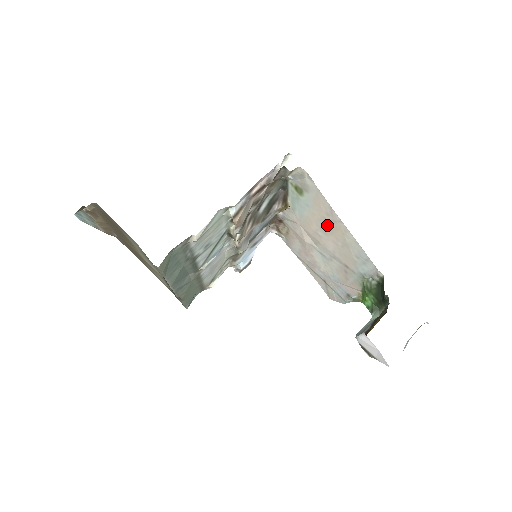
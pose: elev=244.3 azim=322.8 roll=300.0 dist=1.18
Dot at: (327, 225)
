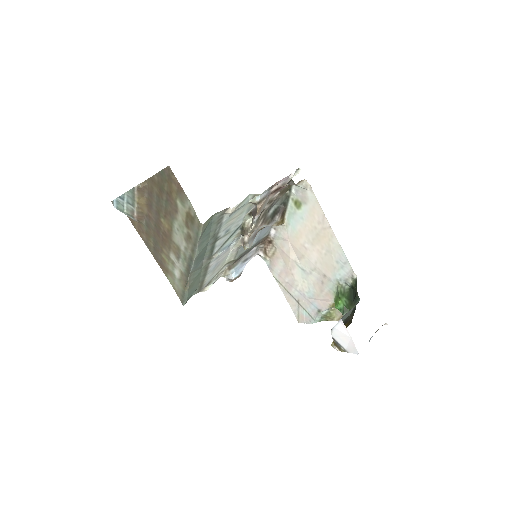
Dot at: (316, 234)
